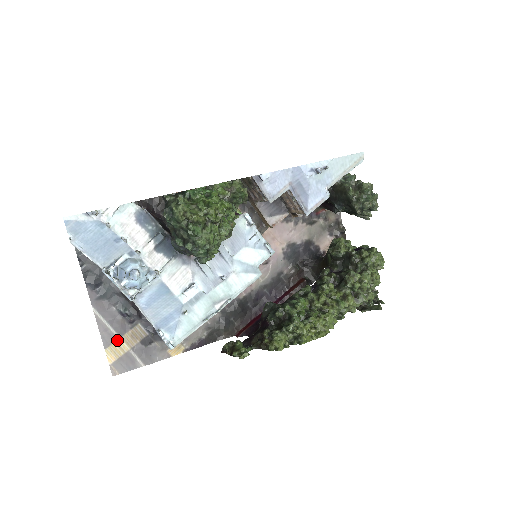
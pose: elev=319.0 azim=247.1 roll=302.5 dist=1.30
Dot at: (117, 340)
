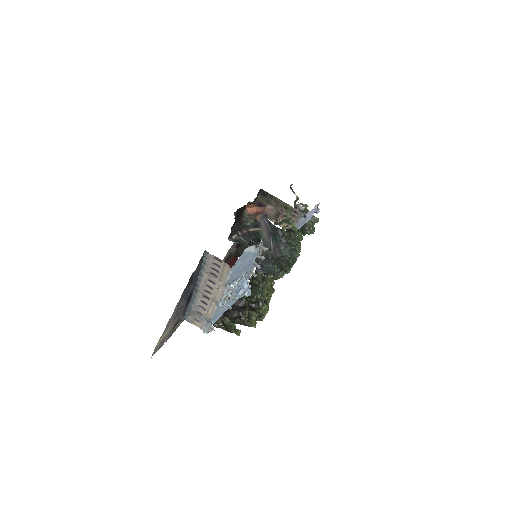
Dot at: (168, 328)
